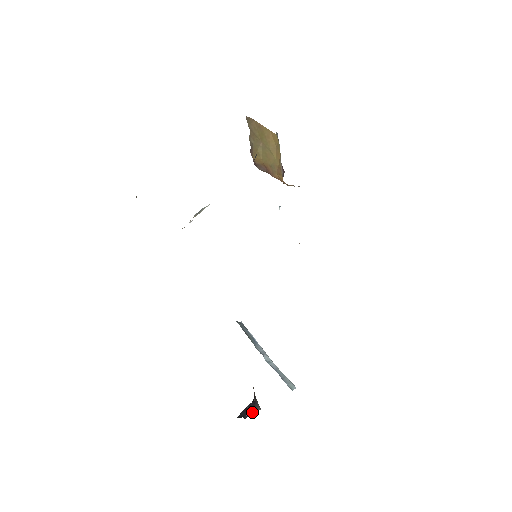
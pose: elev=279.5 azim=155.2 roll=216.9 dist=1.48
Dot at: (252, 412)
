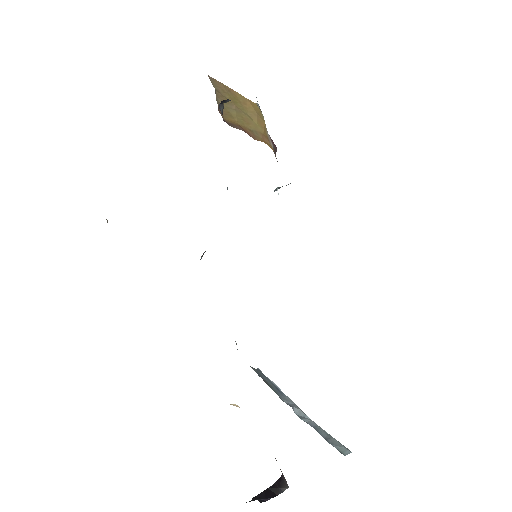
Dot at: (276, 494)
